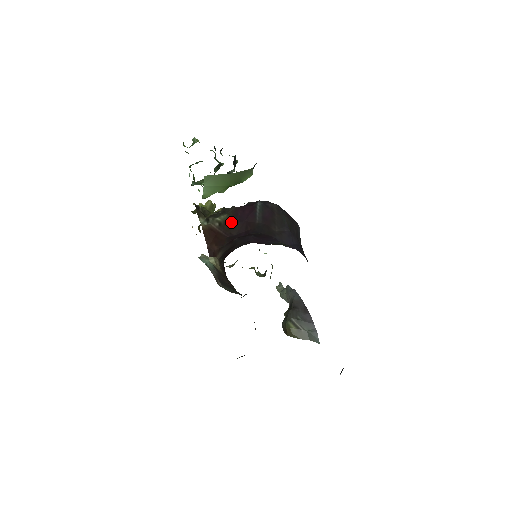
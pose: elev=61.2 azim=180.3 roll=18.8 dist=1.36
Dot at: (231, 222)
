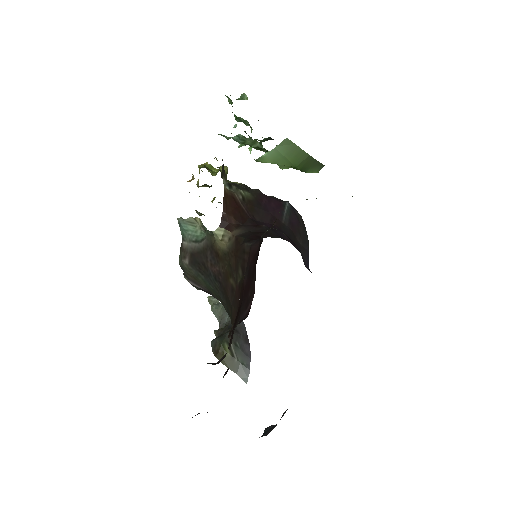
Dot at: (255, 204)
